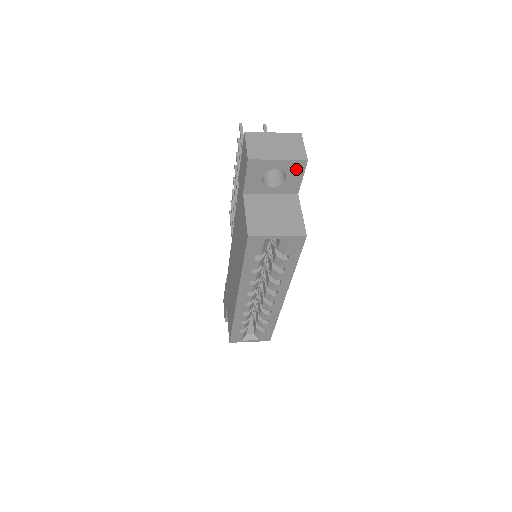
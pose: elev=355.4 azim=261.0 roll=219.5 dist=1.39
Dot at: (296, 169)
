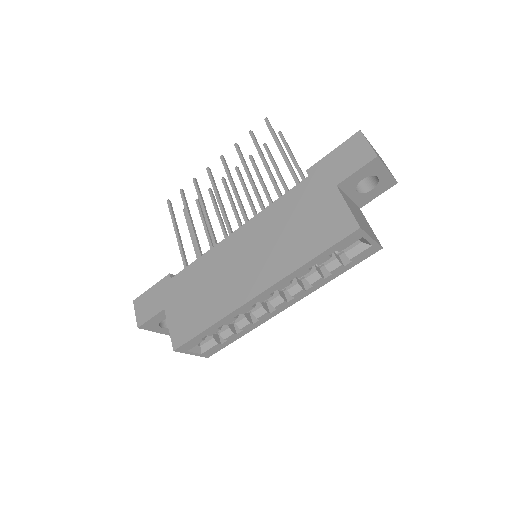
Dot at: (385, 185)
